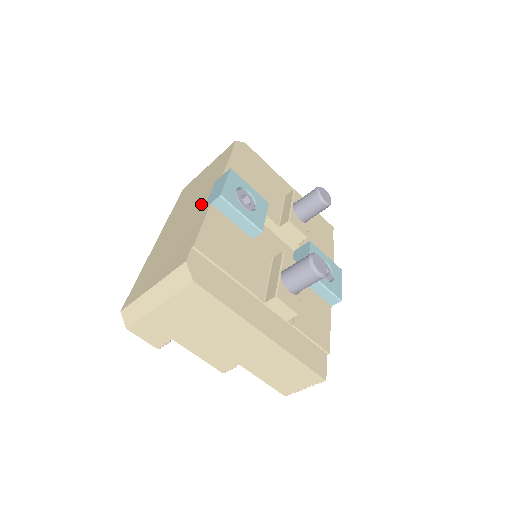
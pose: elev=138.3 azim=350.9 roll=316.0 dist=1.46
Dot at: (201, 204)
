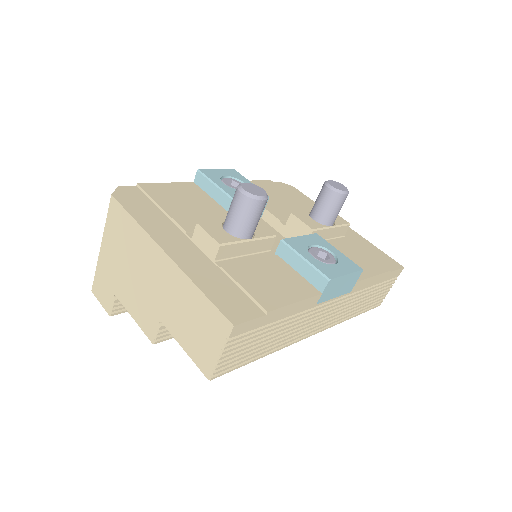
Dot at: occluded
